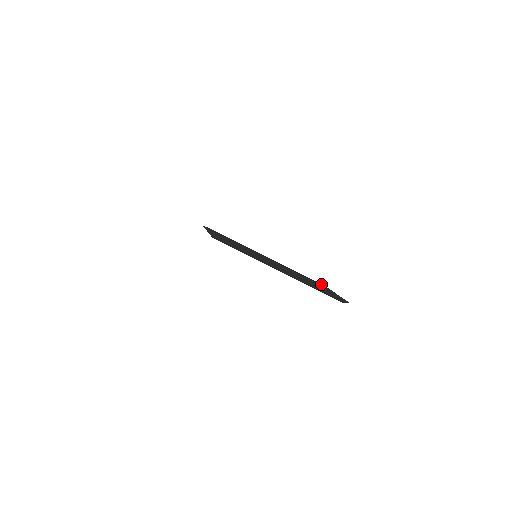
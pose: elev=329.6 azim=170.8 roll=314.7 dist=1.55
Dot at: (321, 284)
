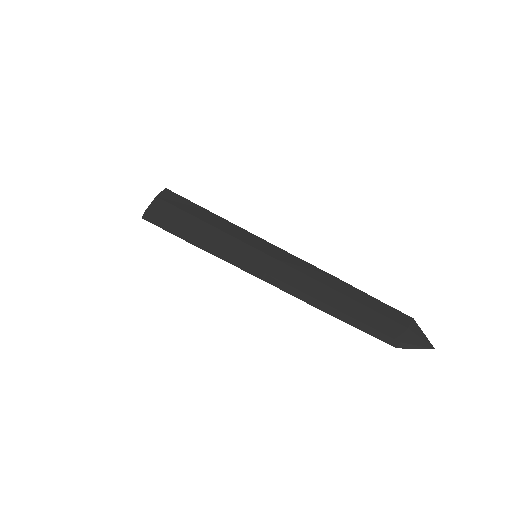
Dot at: (392, 339)
